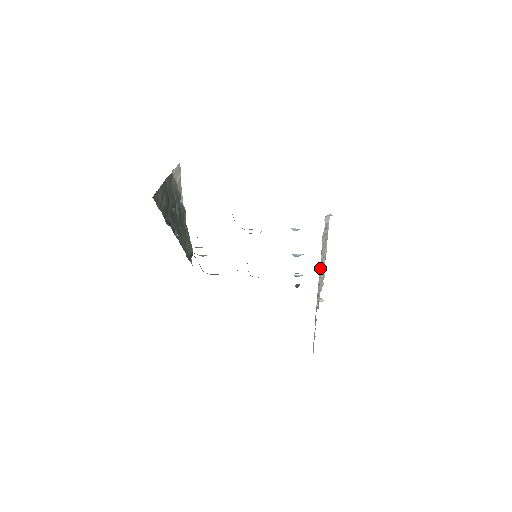
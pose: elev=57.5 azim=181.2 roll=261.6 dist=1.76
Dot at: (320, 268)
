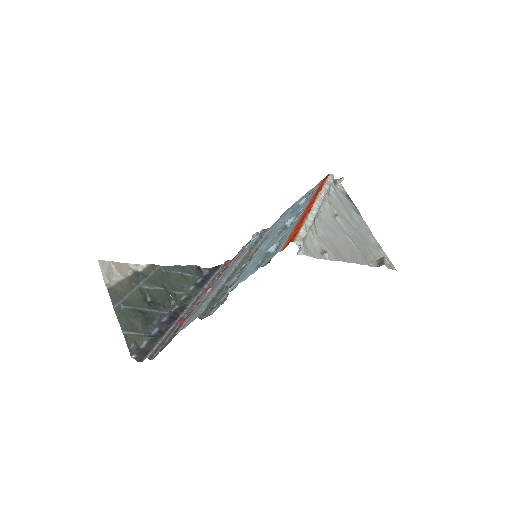
Dot at: (324, 213)
